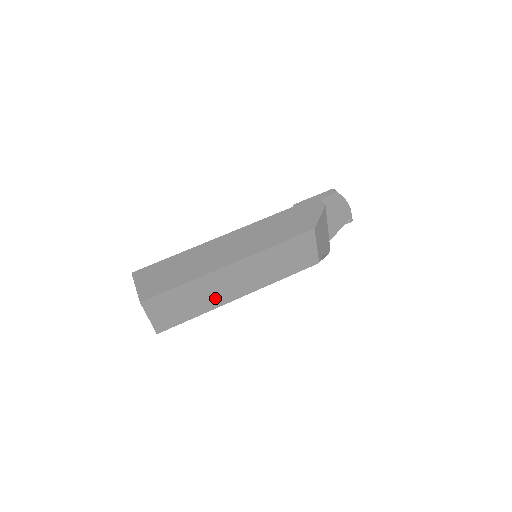
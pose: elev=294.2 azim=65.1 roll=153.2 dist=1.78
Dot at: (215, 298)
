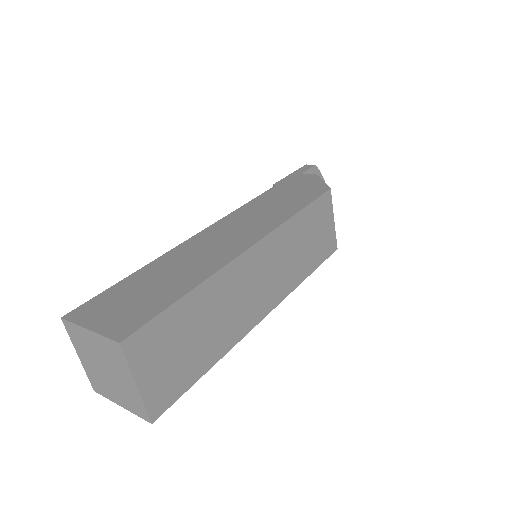
Dot at: (235, 321)
